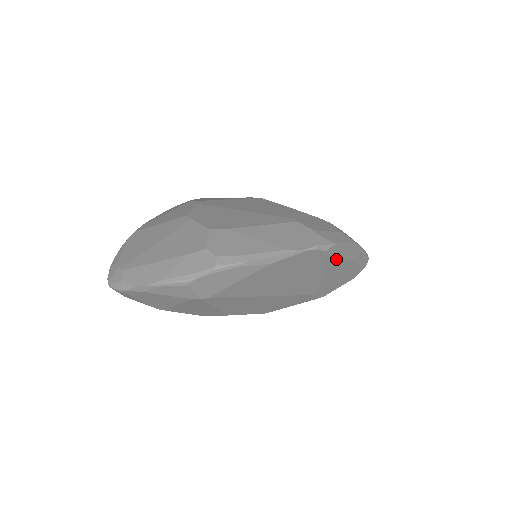
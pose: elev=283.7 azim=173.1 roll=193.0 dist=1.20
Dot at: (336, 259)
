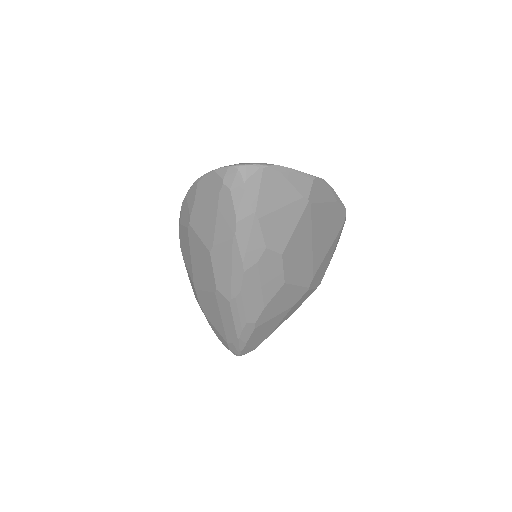
Dot at: (337, 239)
